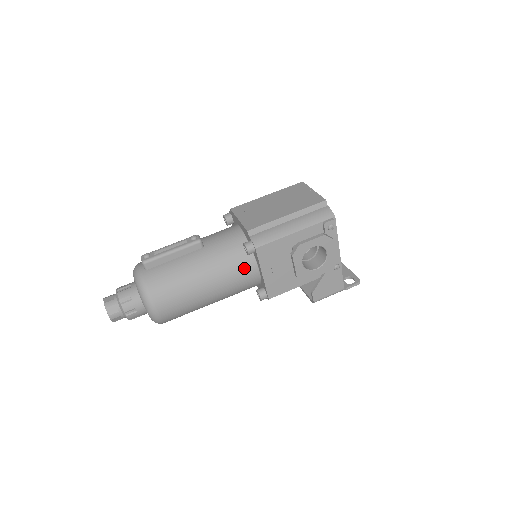
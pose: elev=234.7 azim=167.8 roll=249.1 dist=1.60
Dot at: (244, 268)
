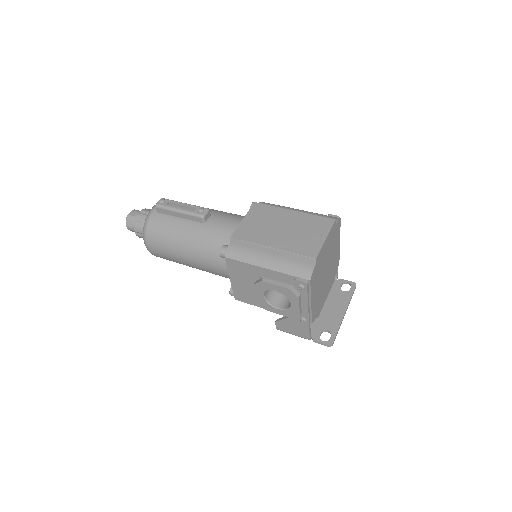
Dot at: (221, 263)
